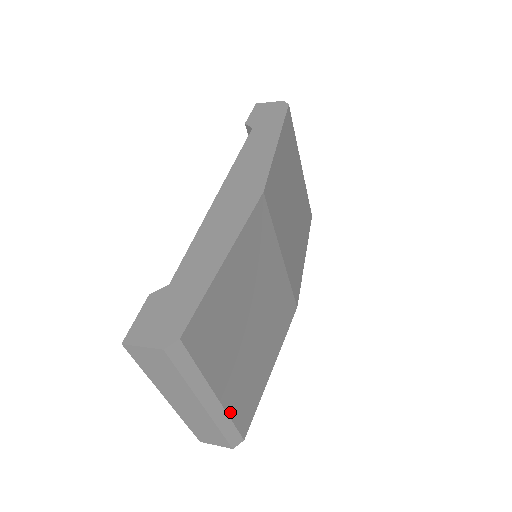
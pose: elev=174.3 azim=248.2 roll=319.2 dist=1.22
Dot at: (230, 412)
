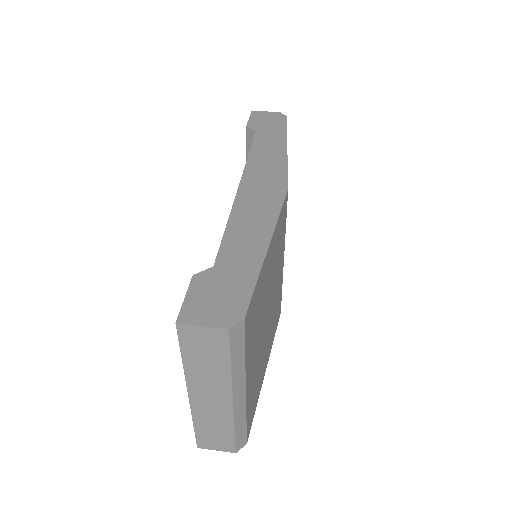
Dot at: (247, 410)
